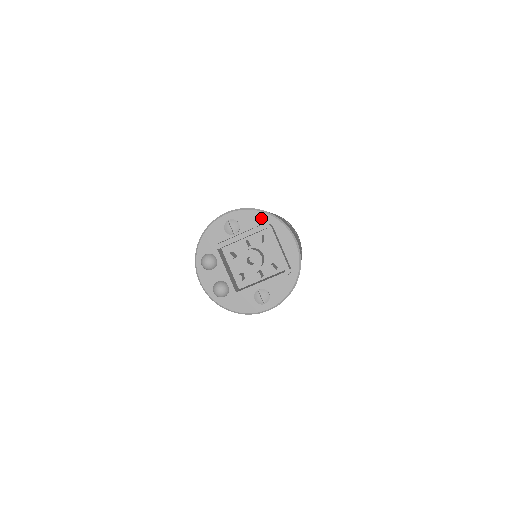
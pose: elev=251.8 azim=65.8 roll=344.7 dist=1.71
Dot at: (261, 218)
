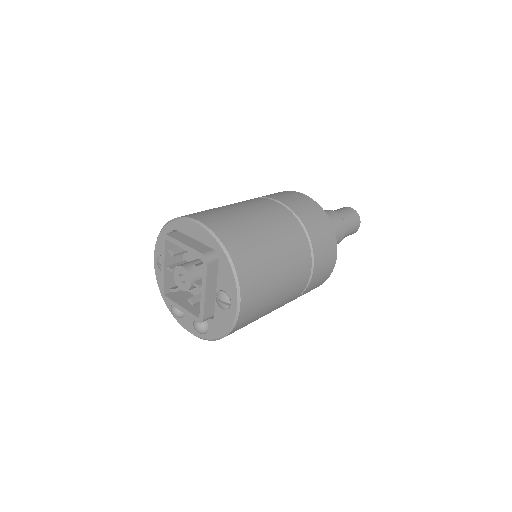
Dot at: occluded
